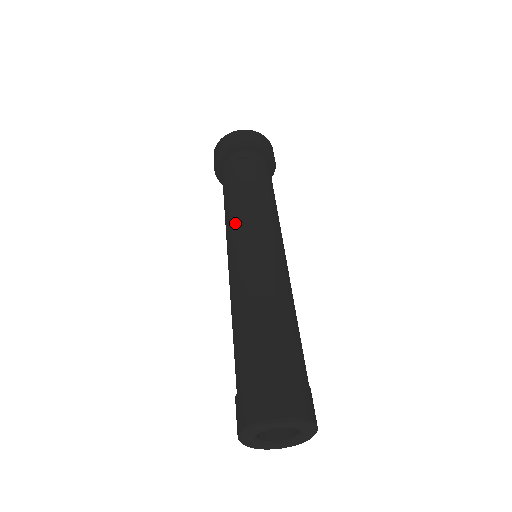
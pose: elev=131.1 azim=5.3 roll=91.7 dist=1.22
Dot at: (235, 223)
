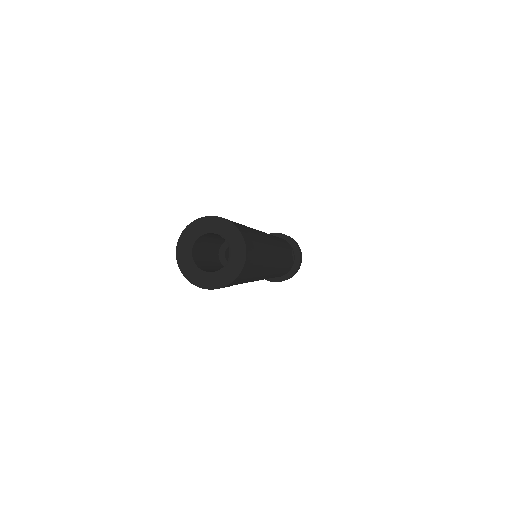
Dot at: occluded
